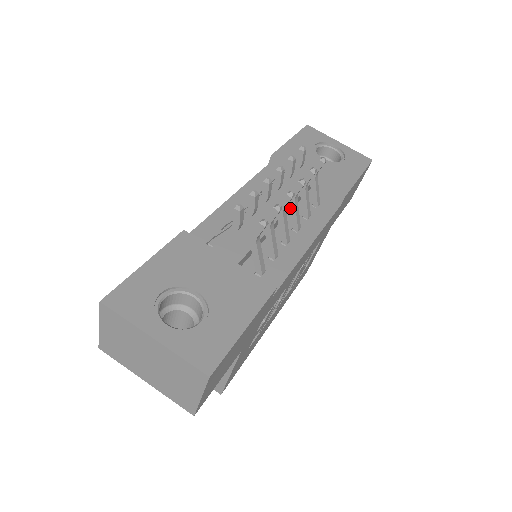
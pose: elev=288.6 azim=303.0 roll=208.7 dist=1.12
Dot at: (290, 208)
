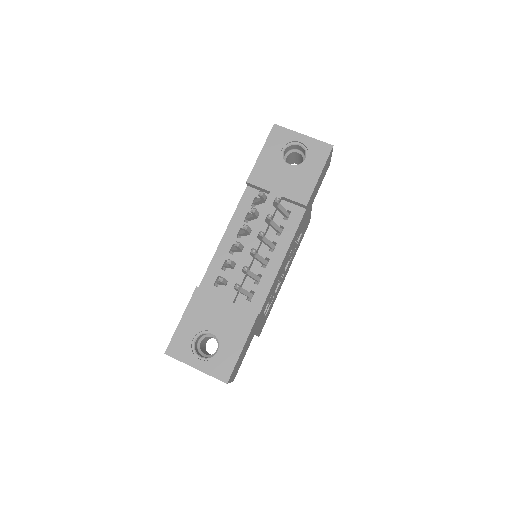
Dot at: occluded
